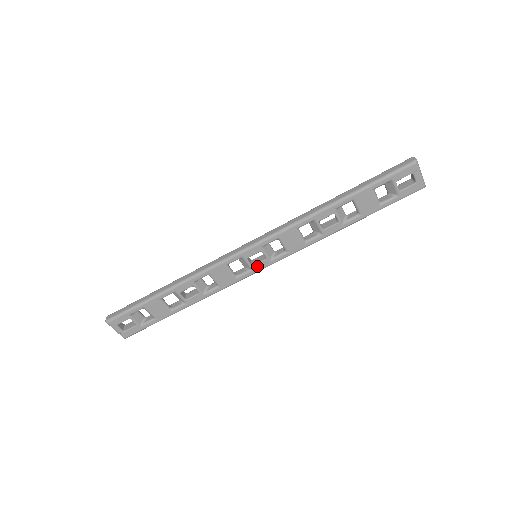
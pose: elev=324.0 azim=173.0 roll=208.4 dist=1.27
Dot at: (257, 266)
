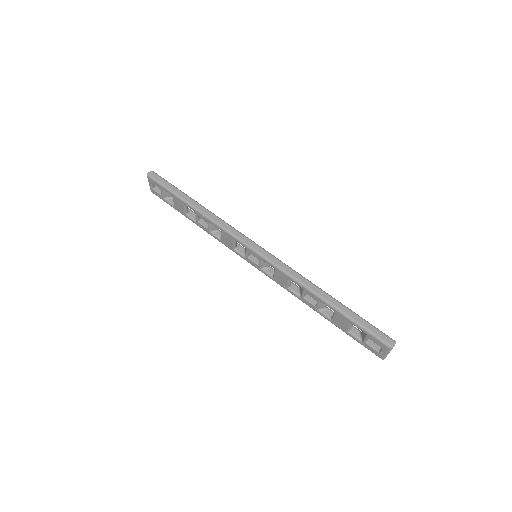
Dot at: (250, 261)
